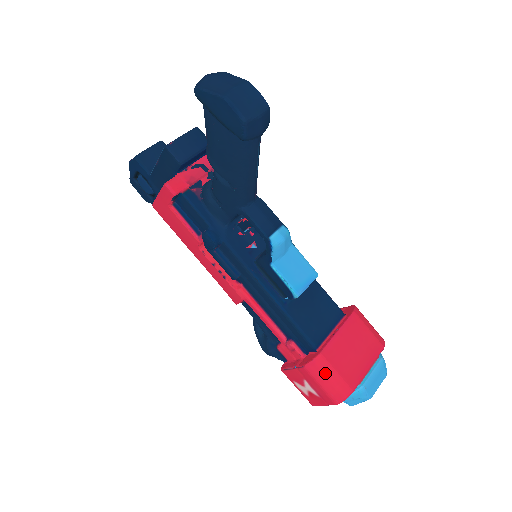
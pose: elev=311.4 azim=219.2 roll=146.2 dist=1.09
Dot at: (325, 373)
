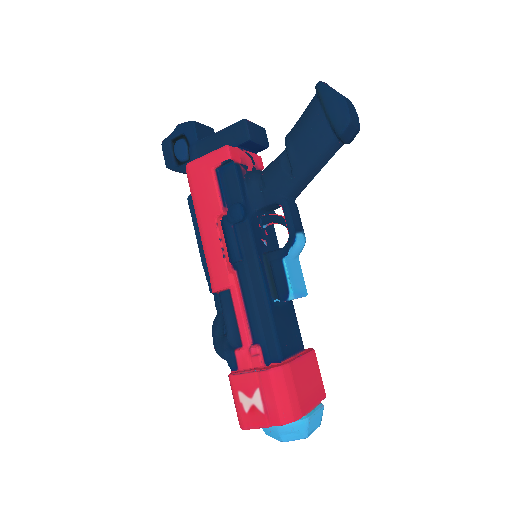
Dot at: (286, 384)
